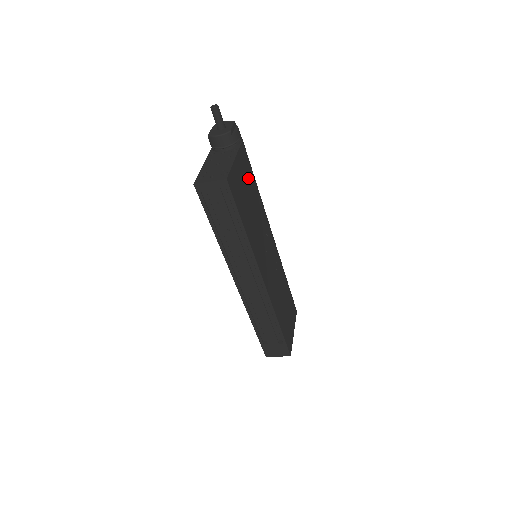
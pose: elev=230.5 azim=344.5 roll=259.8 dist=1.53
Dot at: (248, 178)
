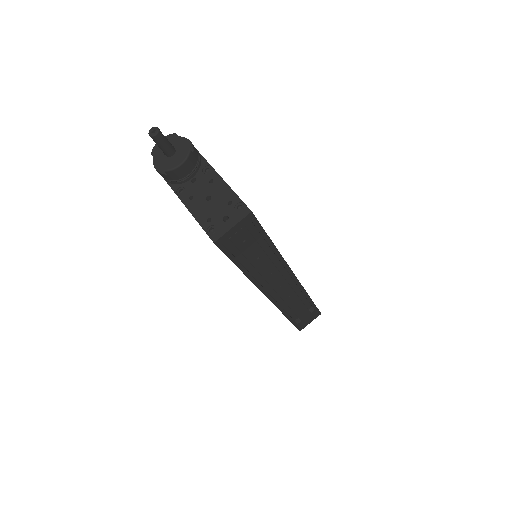
Dot at: occluded
